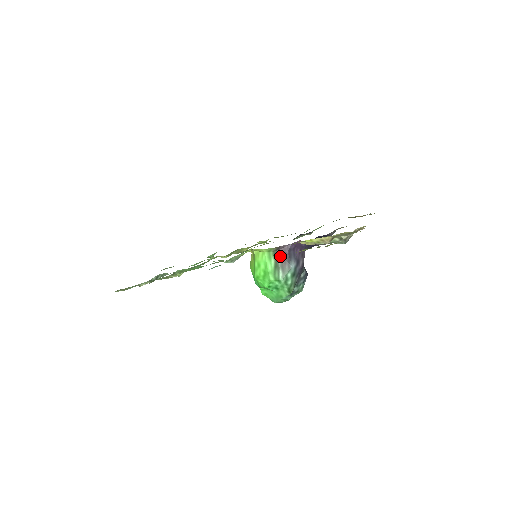
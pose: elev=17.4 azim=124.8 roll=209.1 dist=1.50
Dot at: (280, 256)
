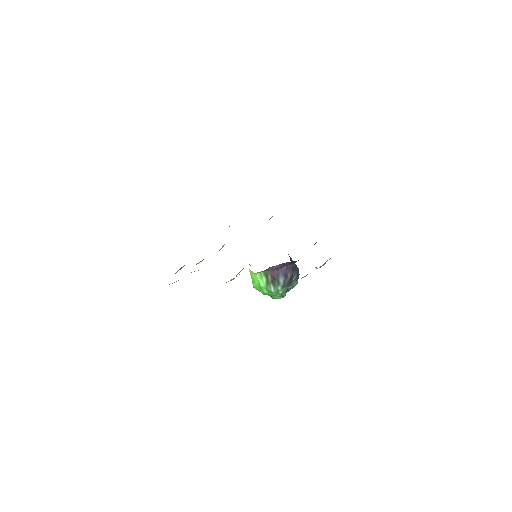
Dot at: (270, 274)
